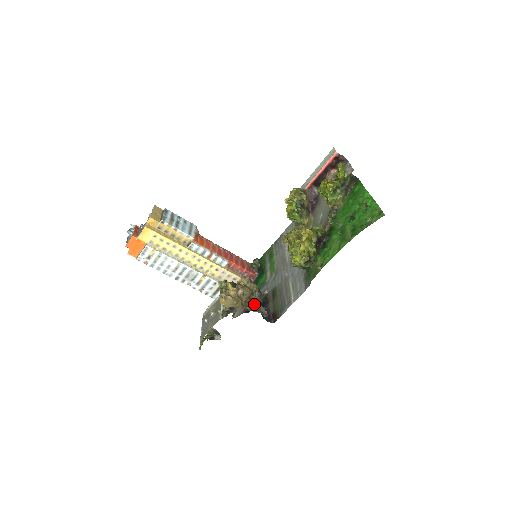
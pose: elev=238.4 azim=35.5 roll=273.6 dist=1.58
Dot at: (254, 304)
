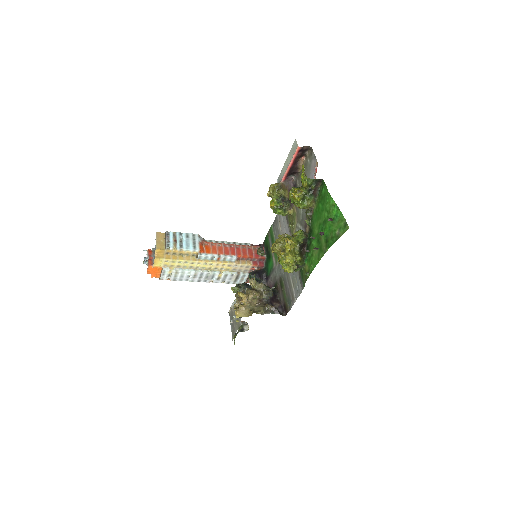
Dot at: (265, 305)
